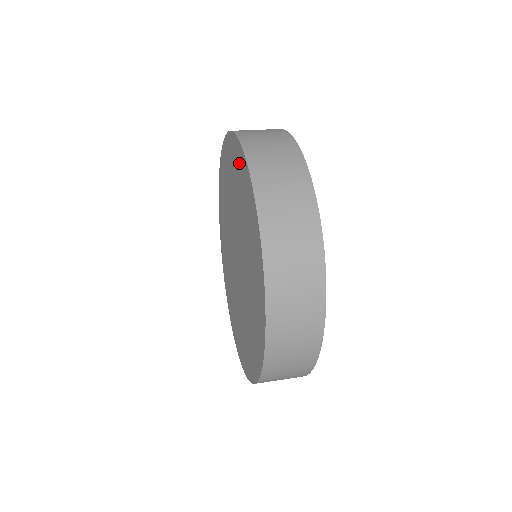
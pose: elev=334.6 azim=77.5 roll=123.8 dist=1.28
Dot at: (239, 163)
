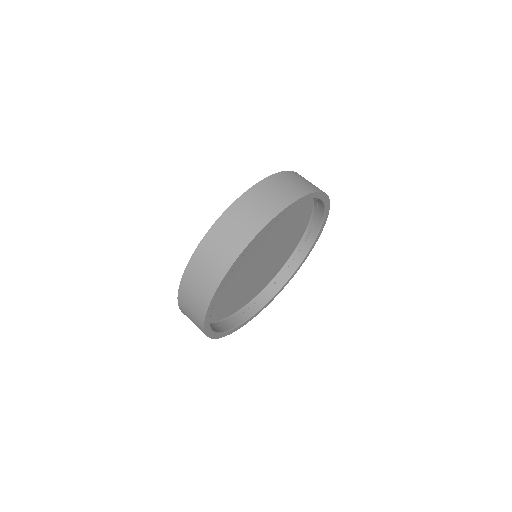
Dot at: occluded
